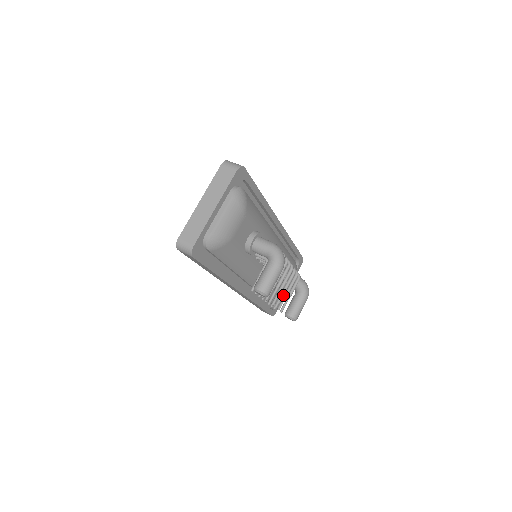
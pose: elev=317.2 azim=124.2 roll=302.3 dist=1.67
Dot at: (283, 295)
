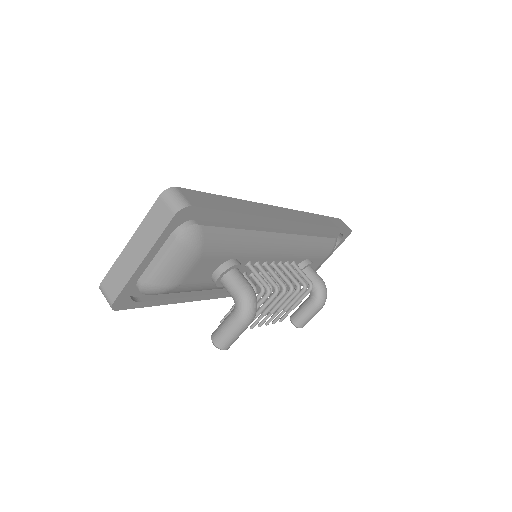
Dot at: occluded
